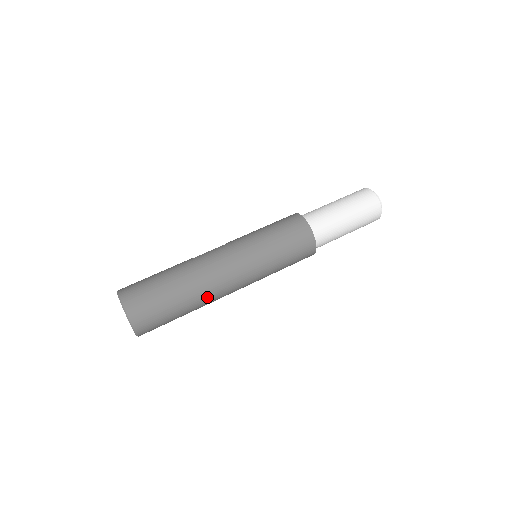
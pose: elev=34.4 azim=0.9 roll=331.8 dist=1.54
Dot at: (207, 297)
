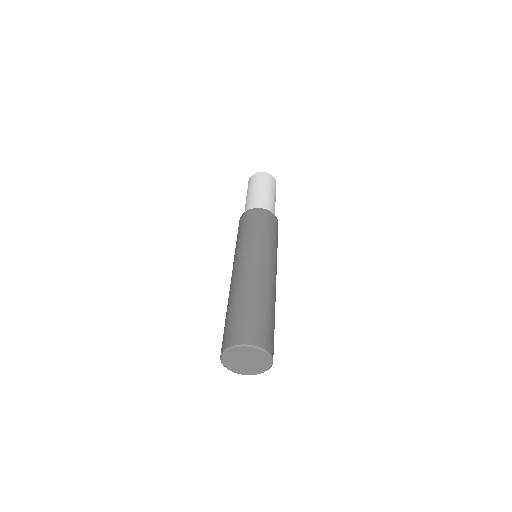
Dot at: (263, 286)
